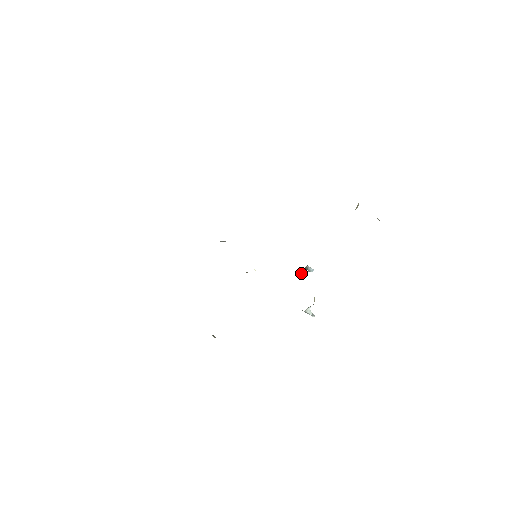
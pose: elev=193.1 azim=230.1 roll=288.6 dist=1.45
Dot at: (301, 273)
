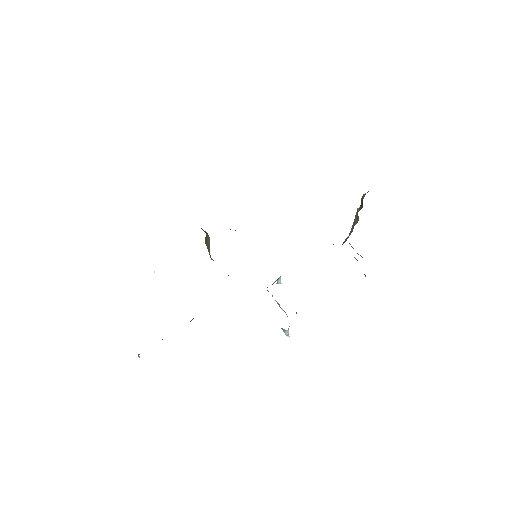
Dot at: (272, 284)
